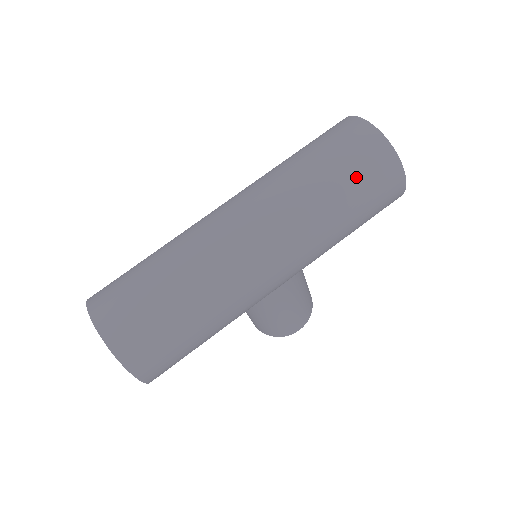
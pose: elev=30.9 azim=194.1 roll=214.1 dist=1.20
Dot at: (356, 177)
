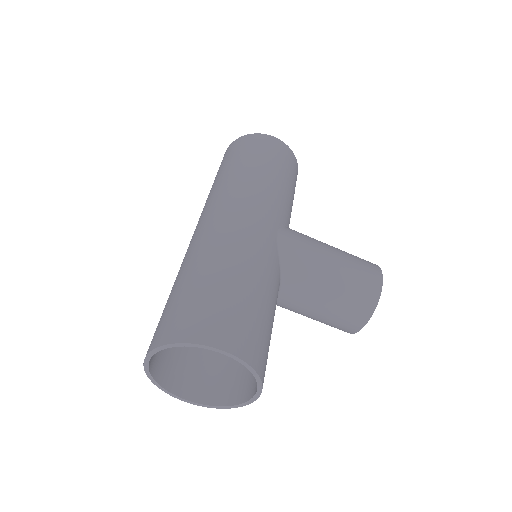
Dot at: (236, 156)
